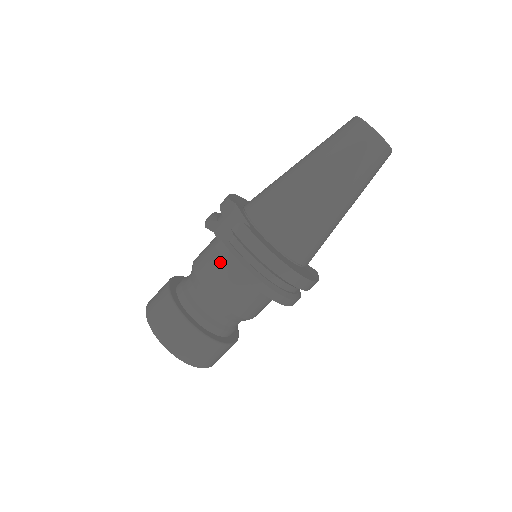
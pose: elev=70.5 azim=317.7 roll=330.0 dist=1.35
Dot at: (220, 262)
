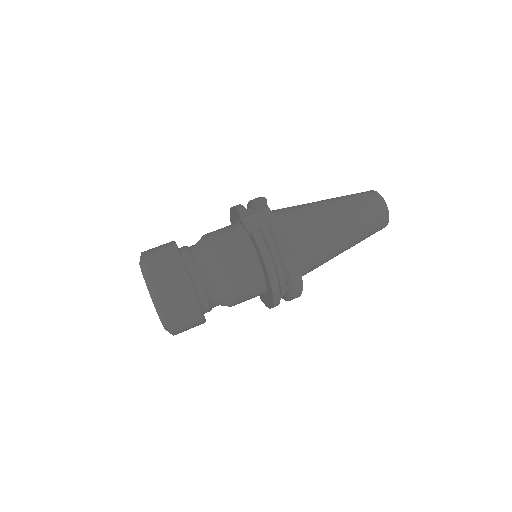
Dot at: (241, 245)
